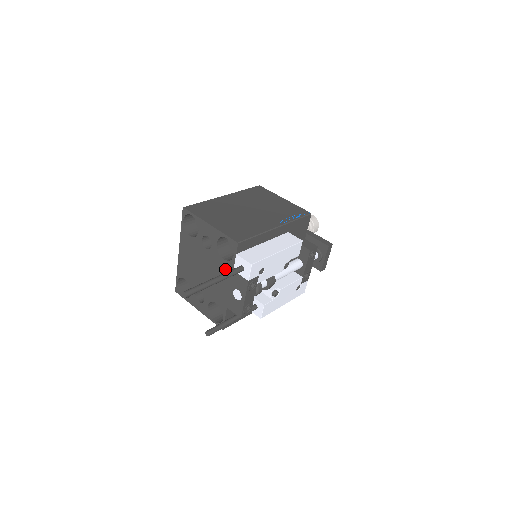
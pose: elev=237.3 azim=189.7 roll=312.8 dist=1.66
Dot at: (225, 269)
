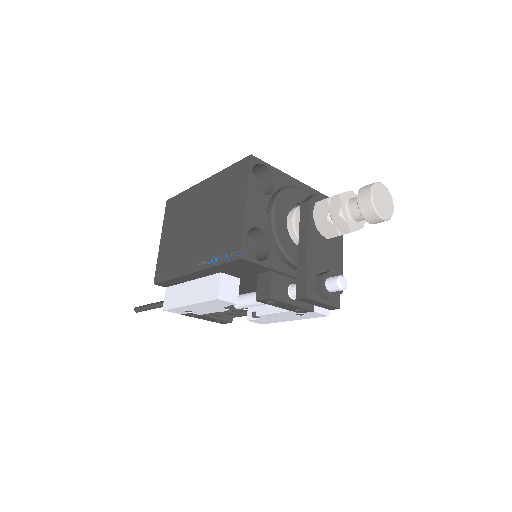
Dot at: occluded
